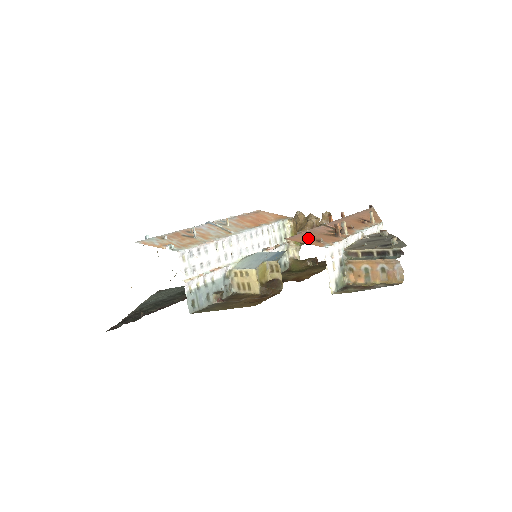
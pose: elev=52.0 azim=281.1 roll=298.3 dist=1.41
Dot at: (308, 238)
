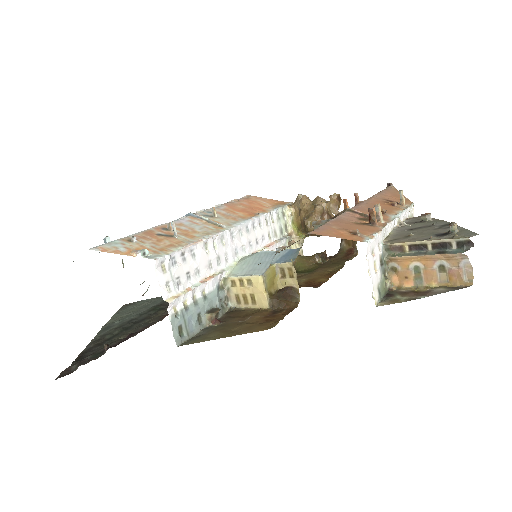
Dot at: (338, 230)
